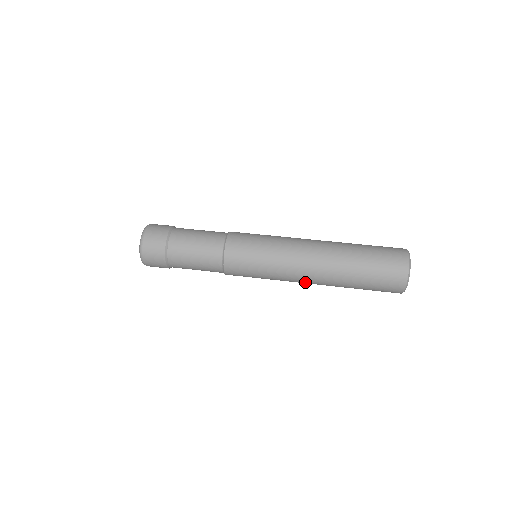
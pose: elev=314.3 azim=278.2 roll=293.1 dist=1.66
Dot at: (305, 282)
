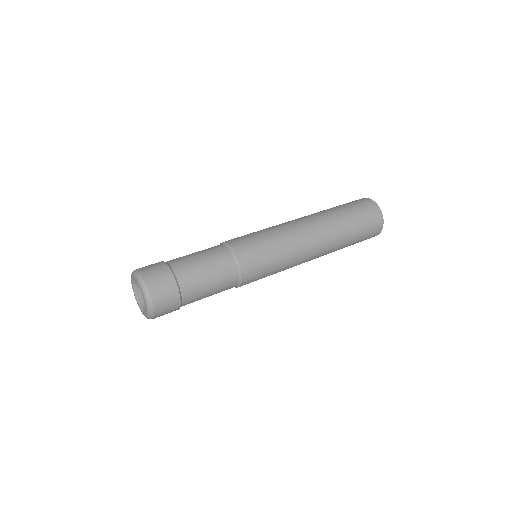
Dot at: occluded
